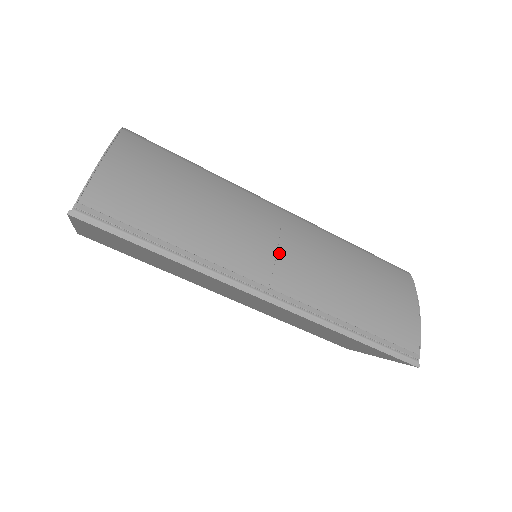
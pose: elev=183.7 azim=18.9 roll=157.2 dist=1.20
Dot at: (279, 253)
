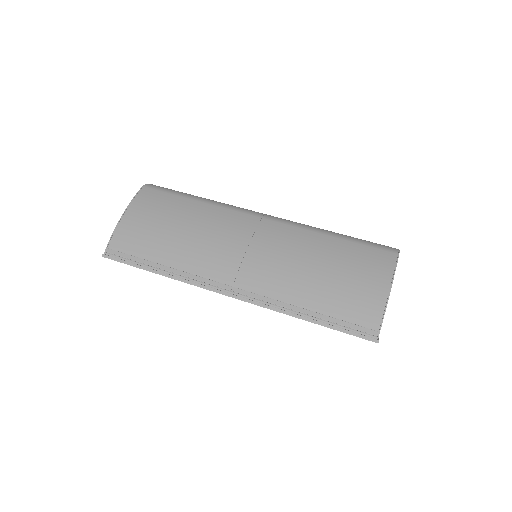
Dot at: (245, 258)
